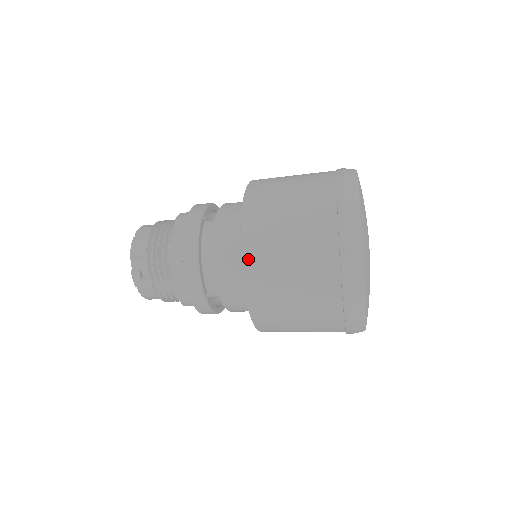
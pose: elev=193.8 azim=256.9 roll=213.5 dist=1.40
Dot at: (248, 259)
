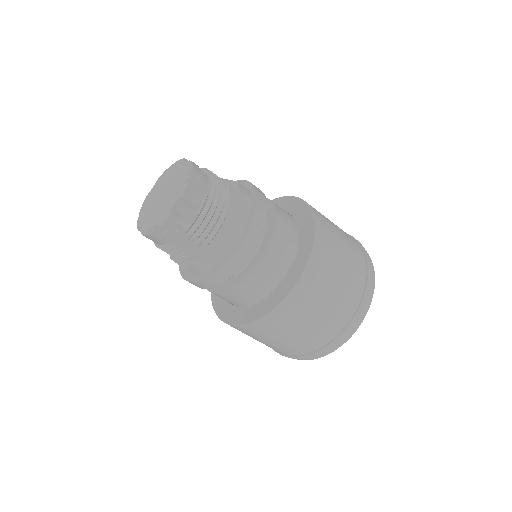
Dot at: (302, 286)
